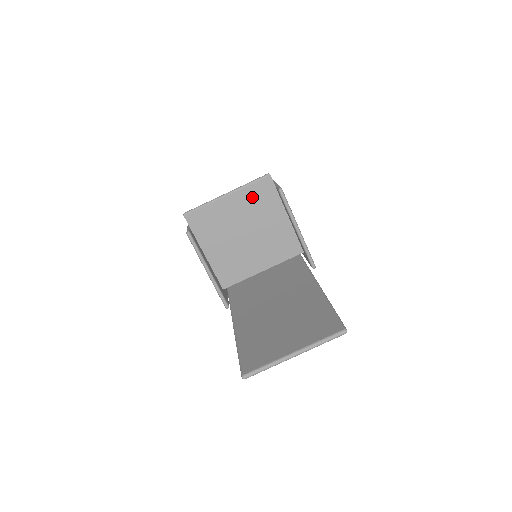
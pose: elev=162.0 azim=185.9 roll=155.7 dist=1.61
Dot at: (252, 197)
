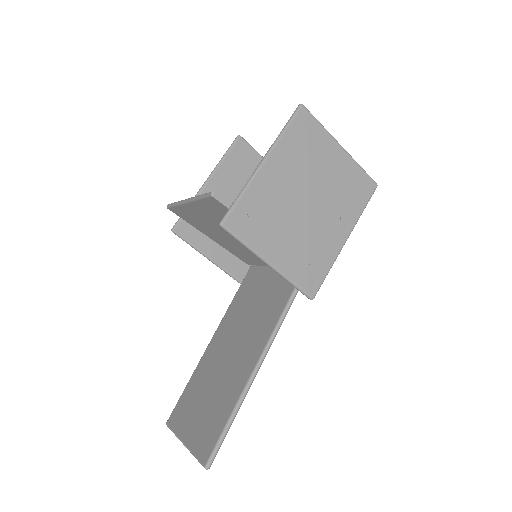
Dot at: (212, 210)
